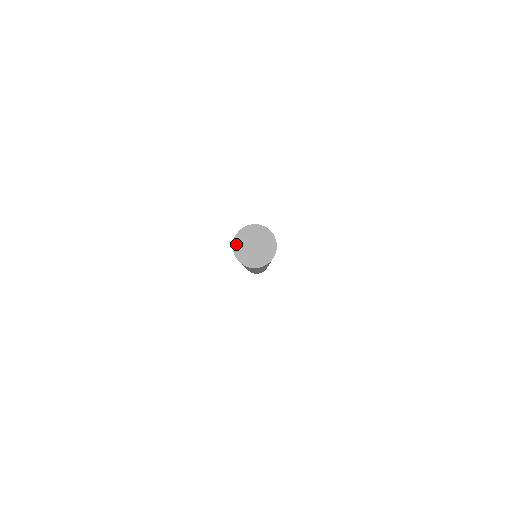
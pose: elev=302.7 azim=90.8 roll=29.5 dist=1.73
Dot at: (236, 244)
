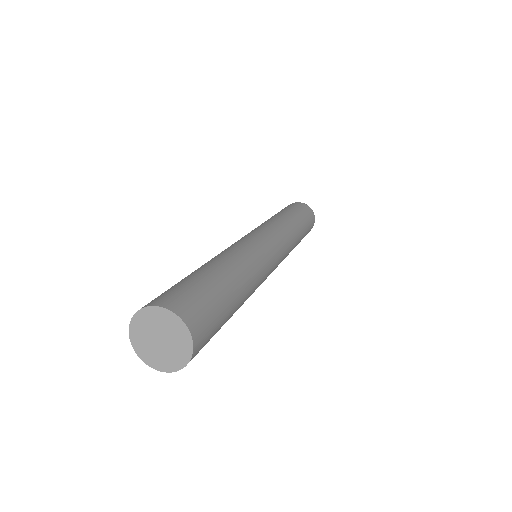
Dot at: (133, 331)
